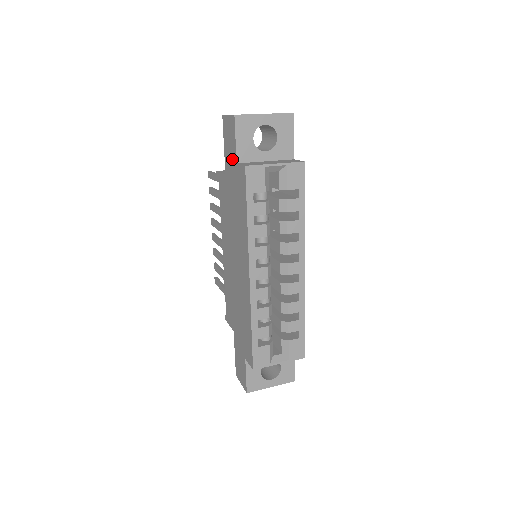
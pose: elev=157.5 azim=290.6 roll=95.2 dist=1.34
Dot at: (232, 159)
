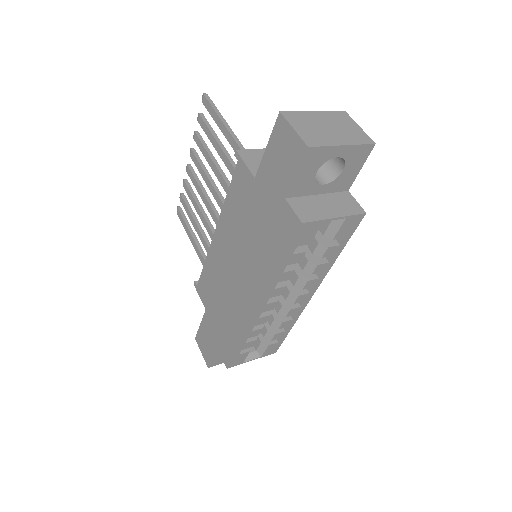
Dot at: (278, 183)
